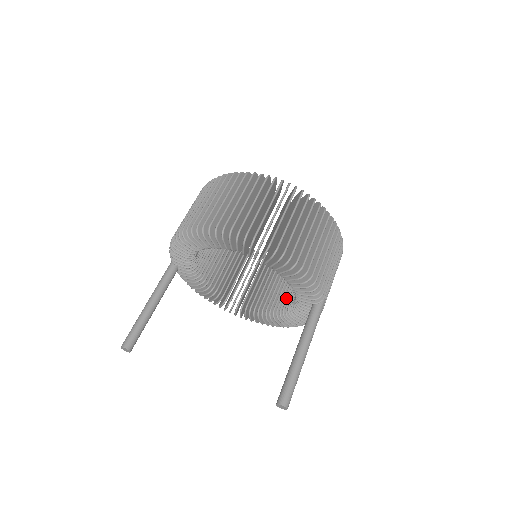
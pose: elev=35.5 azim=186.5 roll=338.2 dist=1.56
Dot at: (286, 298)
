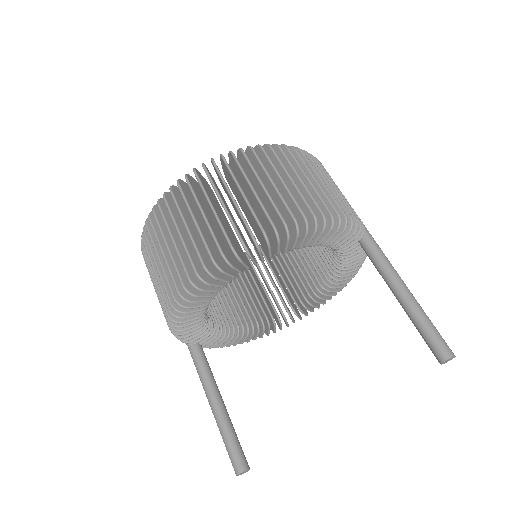
Dot at: (318, 263)
